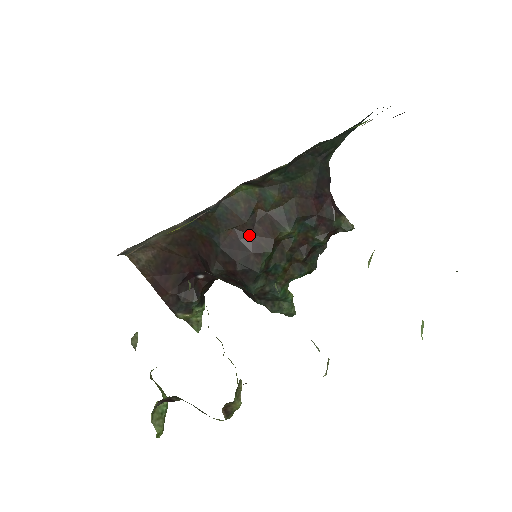
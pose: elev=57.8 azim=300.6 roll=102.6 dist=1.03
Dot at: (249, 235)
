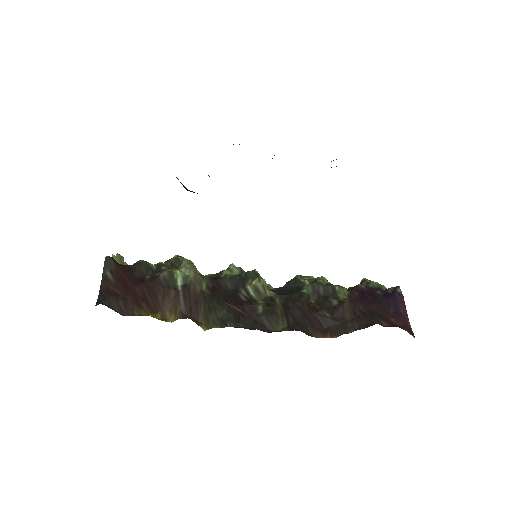
Dot at: occluded
